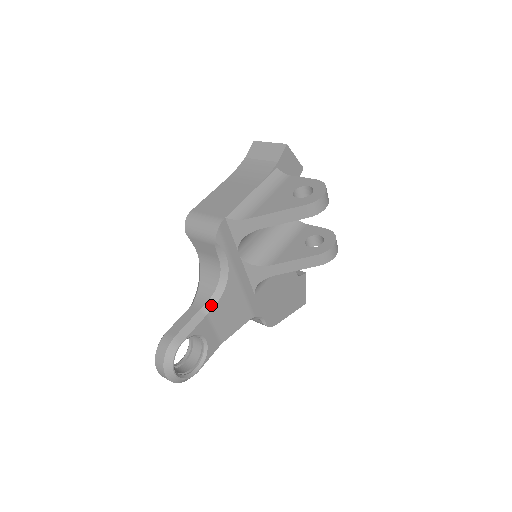
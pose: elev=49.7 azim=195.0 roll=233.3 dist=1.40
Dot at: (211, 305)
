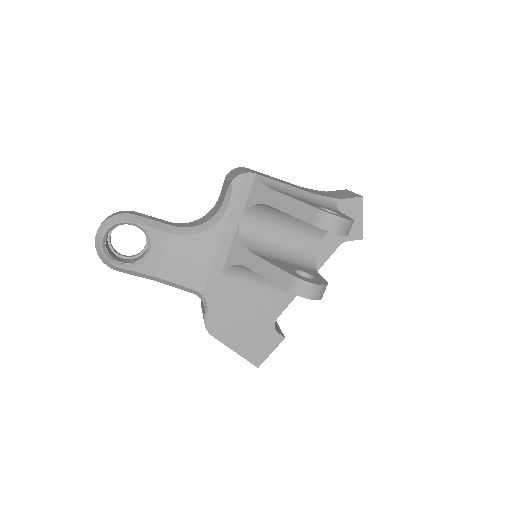
Dot at: (182, 232)
